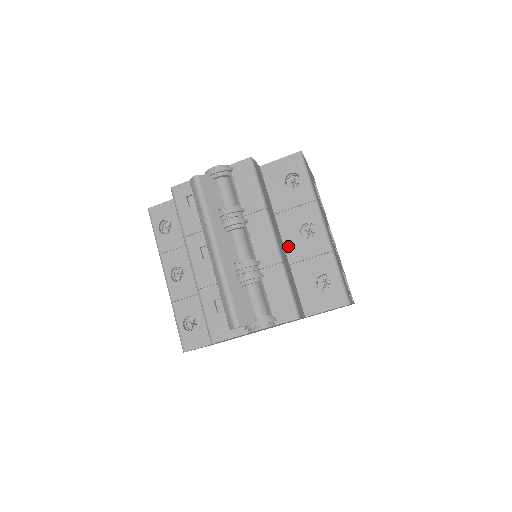
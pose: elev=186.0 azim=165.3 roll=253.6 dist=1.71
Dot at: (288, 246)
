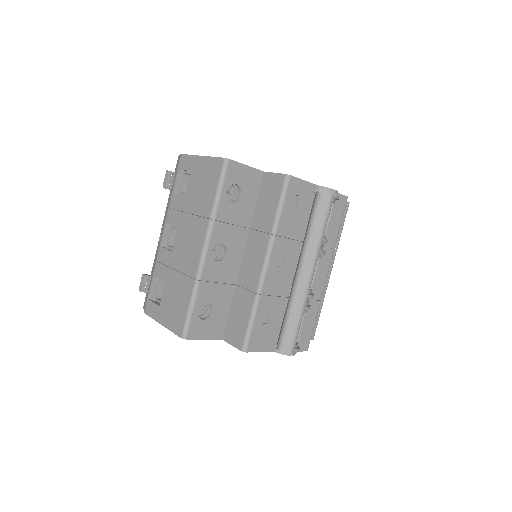
Dot at: occluded
